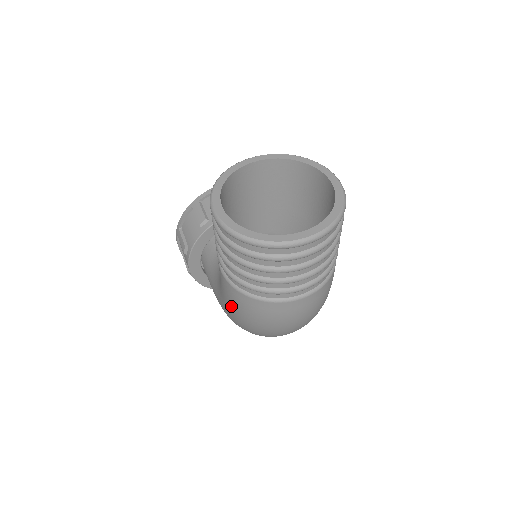
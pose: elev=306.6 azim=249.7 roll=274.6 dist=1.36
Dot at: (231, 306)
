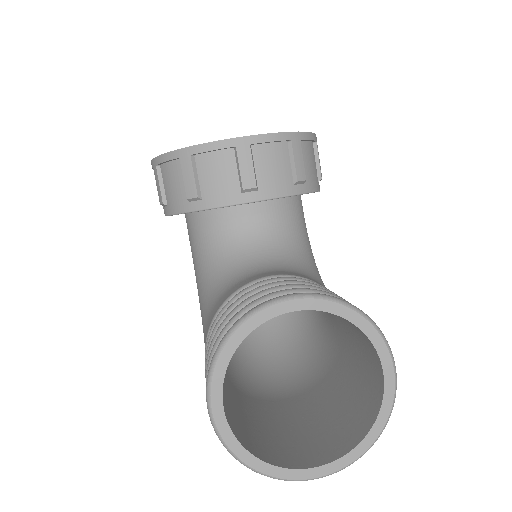
Dot at: occluded
